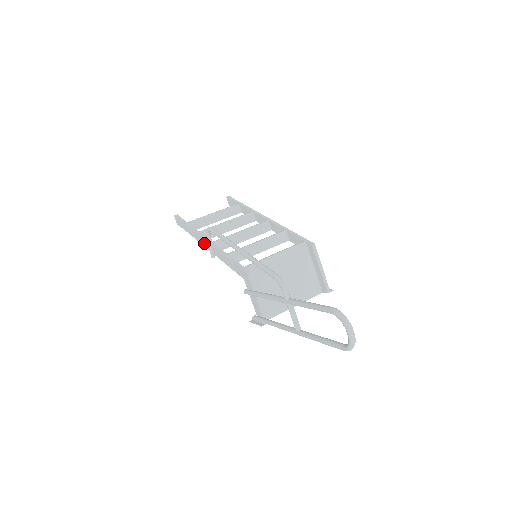
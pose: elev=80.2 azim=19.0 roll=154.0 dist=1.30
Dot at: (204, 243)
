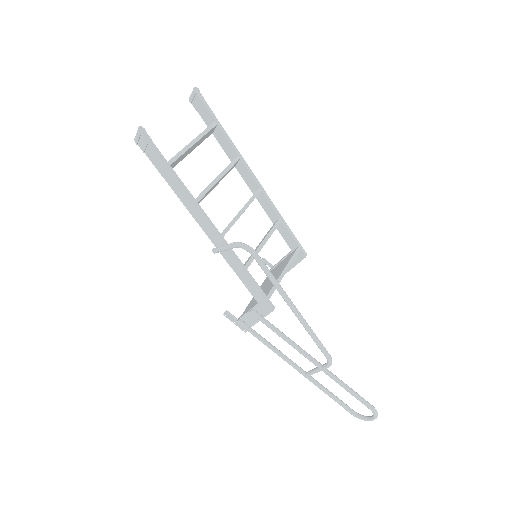
Dot at: (203, 224)
